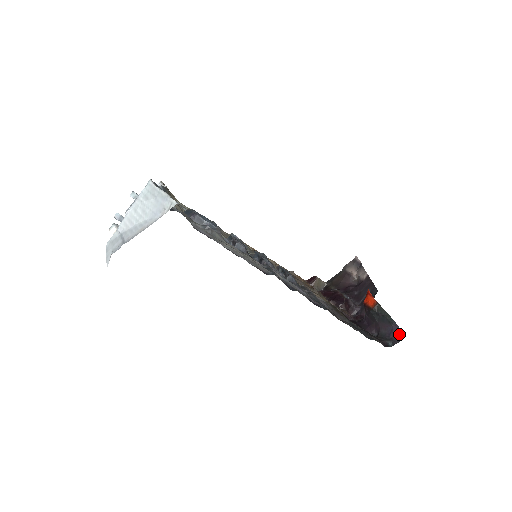
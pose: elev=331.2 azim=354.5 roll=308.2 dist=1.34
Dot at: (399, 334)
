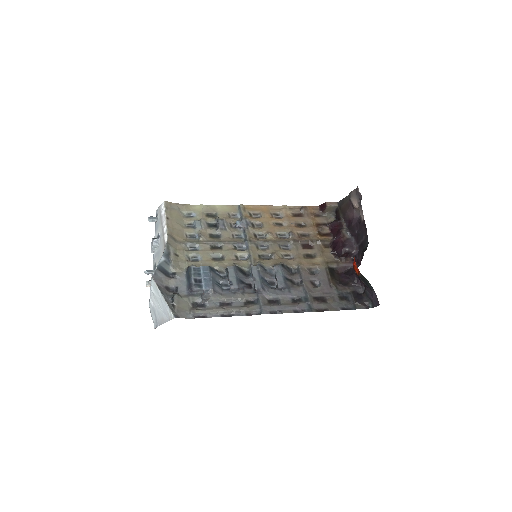
Dot at: (376, 301)
